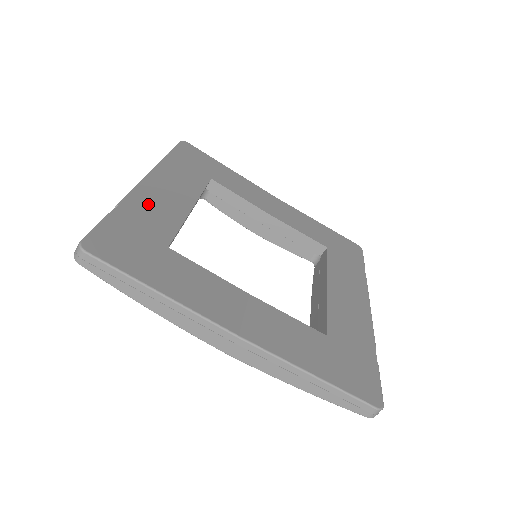
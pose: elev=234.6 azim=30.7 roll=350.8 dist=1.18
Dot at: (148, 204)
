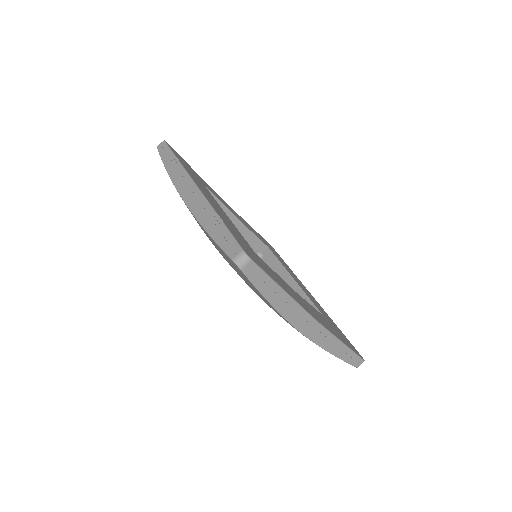
Dot at: (220, 212)
